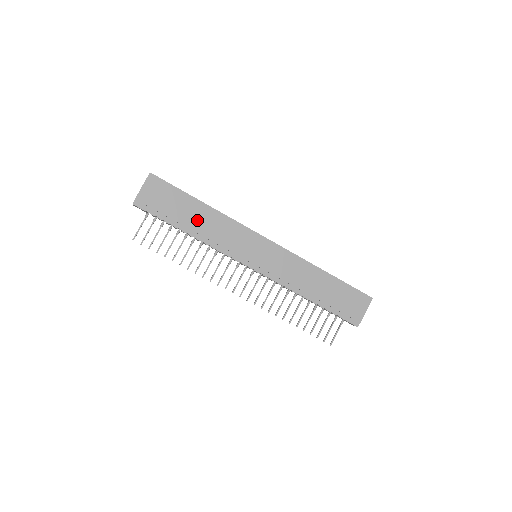
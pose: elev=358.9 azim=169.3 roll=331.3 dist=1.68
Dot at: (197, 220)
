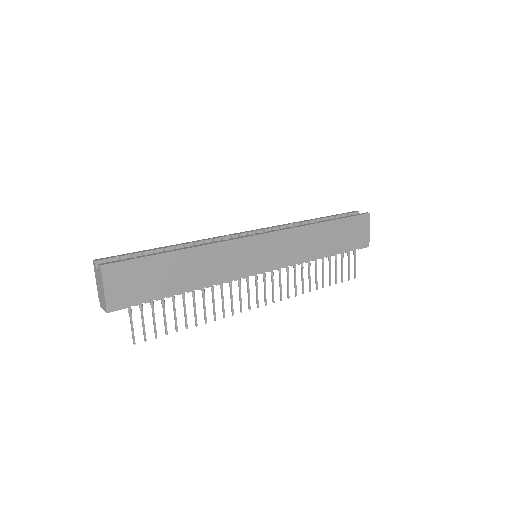
Dot at: (185, 273)
